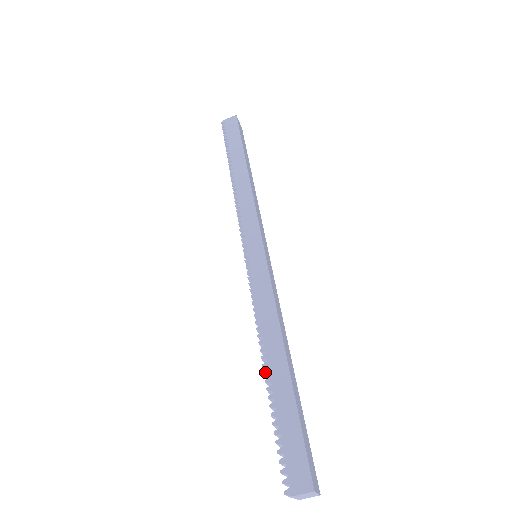
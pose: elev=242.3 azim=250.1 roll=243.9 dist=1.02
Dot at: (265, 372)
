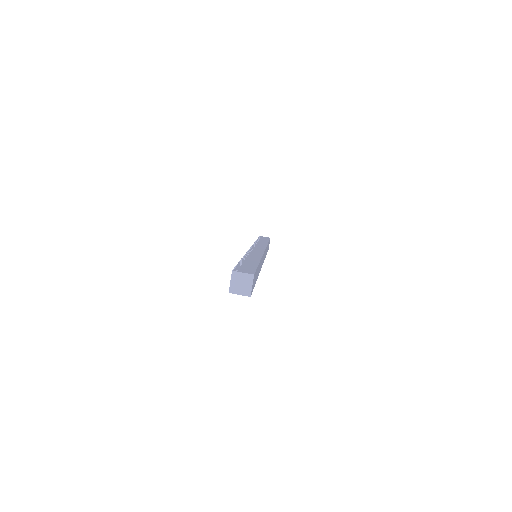
Dot at: (243, 258)
